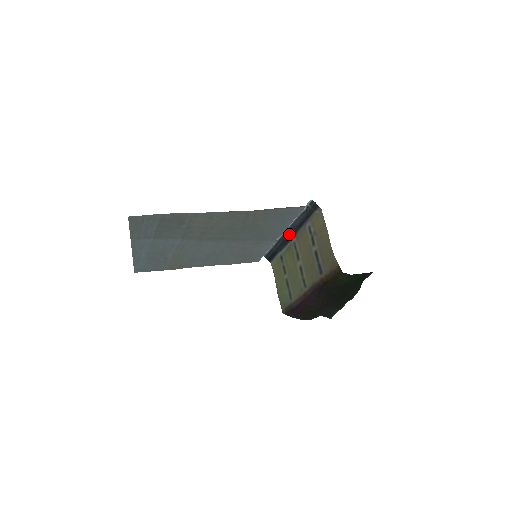
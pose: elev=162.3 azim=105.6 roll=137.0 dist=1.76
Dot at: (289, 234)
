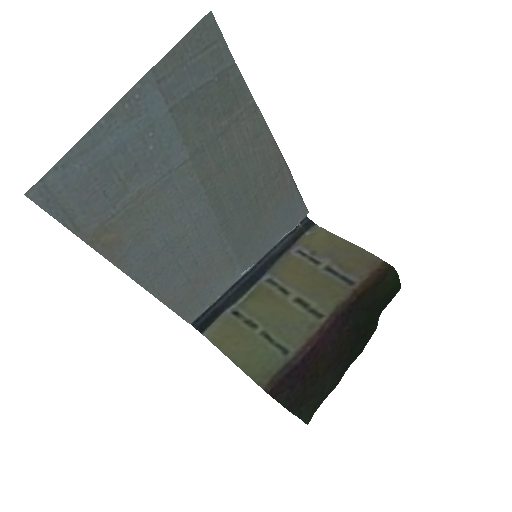
Dot at: (258, 270)
